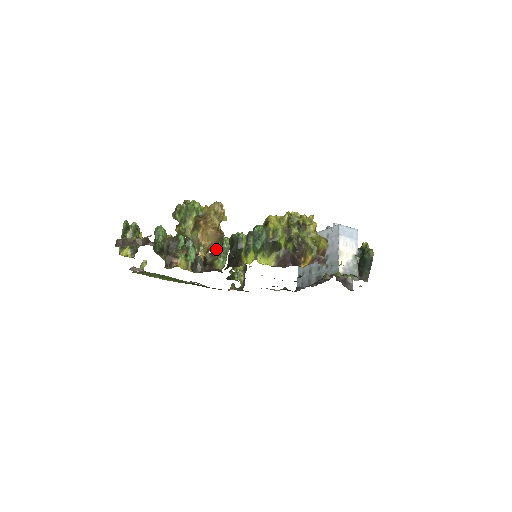
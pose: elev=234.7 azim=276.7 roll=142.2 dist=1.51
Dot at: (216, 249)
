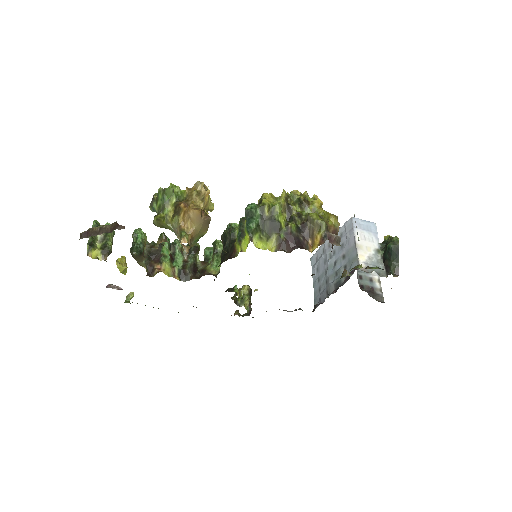
Dot at: (209, 257)
